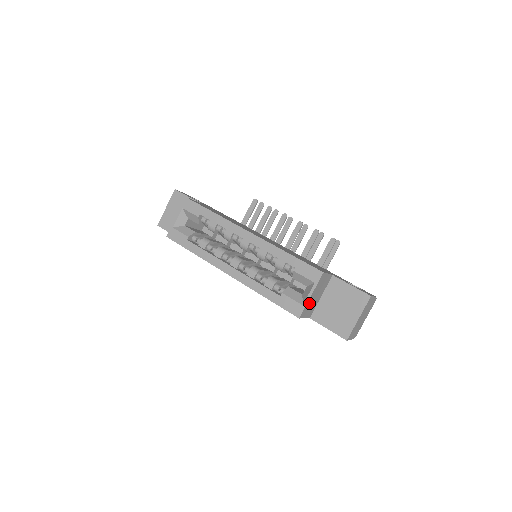
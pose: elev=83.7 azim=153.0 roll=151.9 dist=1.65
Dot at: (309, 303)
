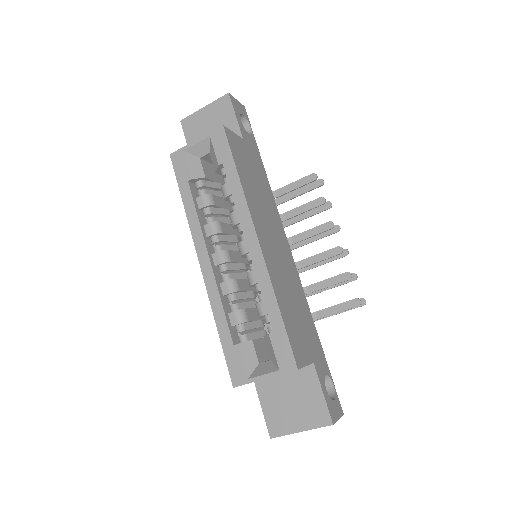
Dot at: occluded
